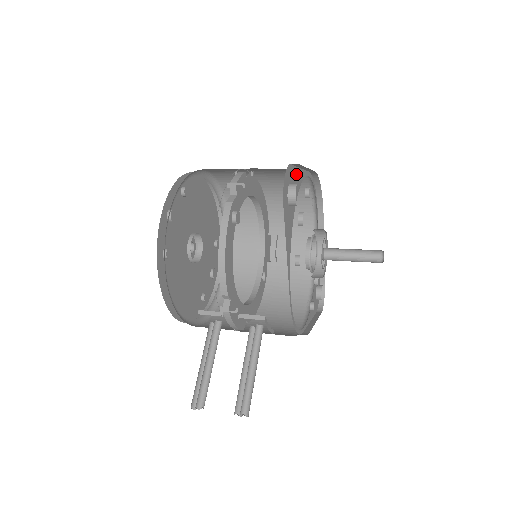
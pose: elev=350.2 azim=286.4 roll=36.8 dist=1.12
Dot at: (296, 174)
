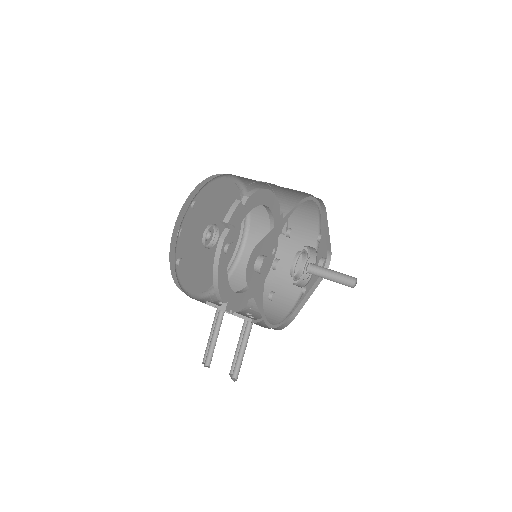
Dot at: (271, 235)
